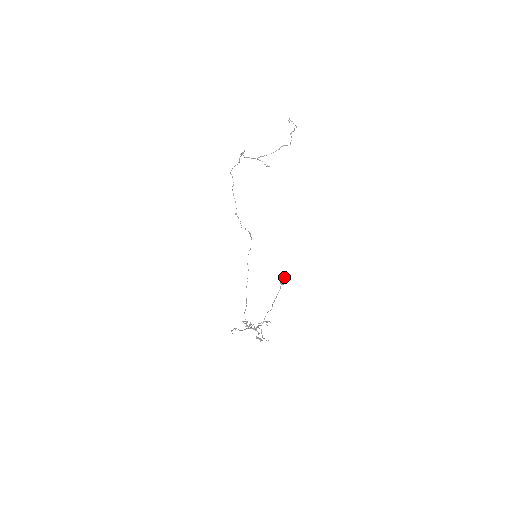
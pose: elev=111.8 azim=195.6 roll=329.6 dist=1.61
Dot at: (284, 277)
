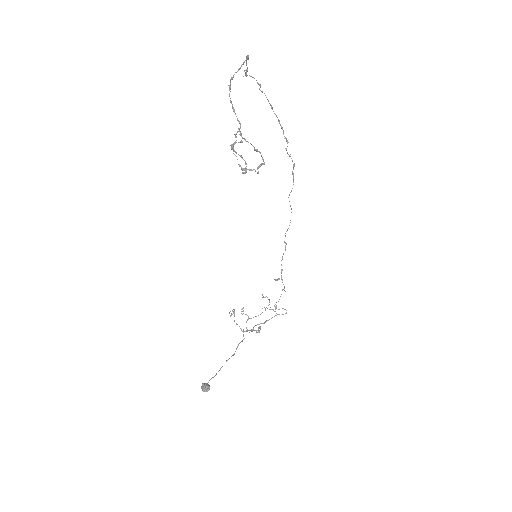
Dot at: (202, 389)
